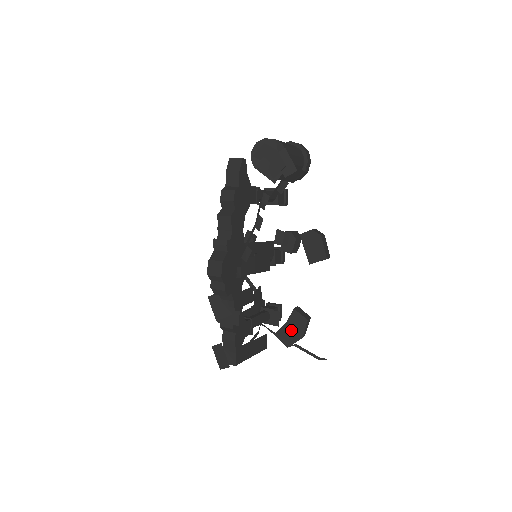
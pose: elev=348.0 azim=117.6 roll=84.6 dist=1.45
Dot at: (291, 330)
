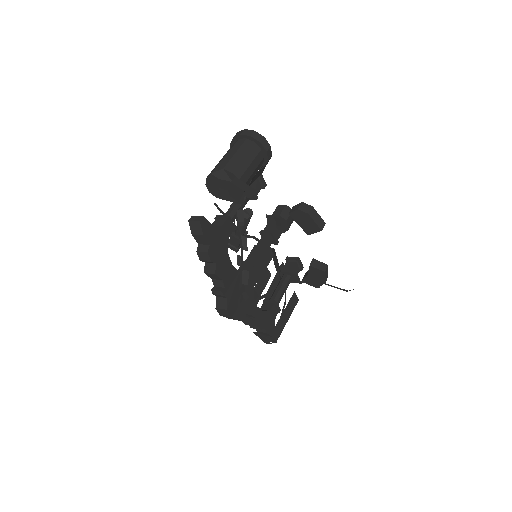
Dot at: (314, 278)
